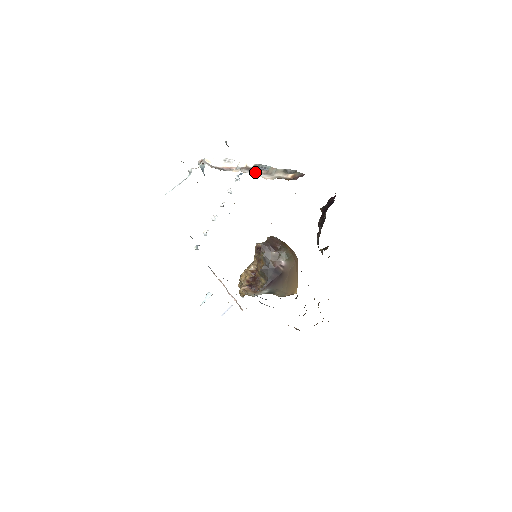
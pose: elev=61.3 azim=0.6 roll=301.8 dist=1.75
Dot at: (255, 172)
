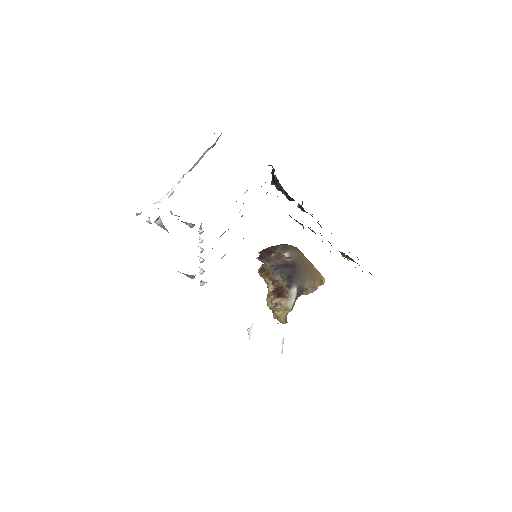
Dot at: occluded
